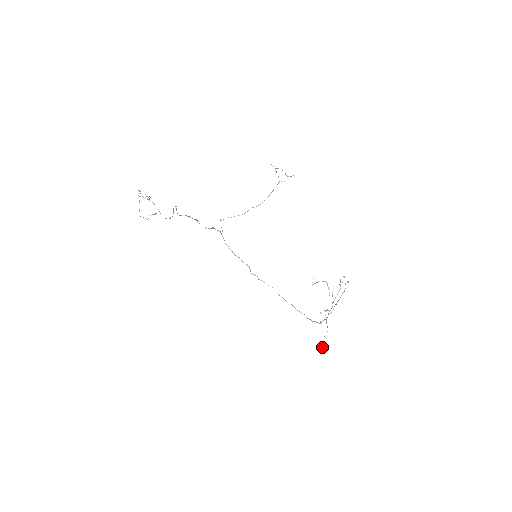
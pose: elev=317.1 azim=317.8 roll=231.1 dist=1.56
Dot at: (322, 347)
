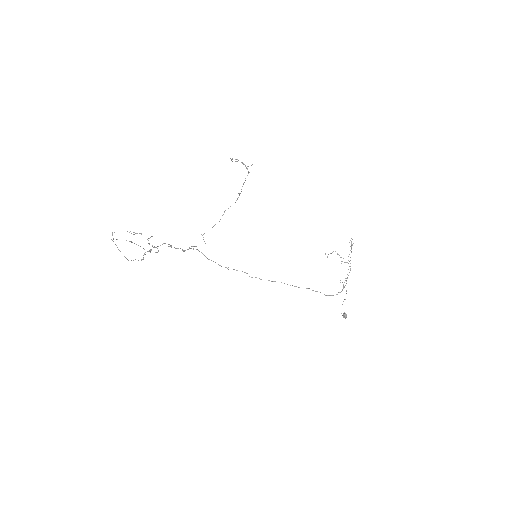
Dot at: occluded
